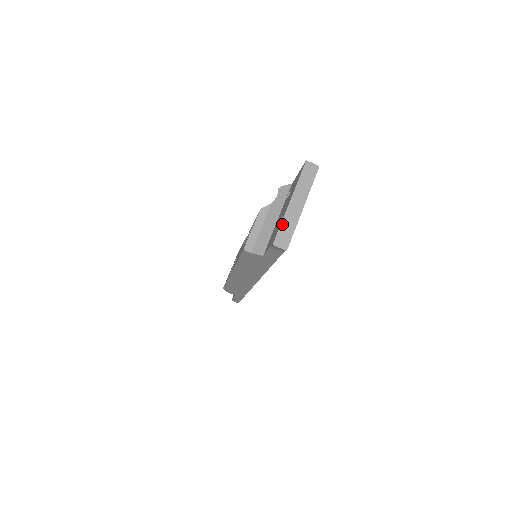
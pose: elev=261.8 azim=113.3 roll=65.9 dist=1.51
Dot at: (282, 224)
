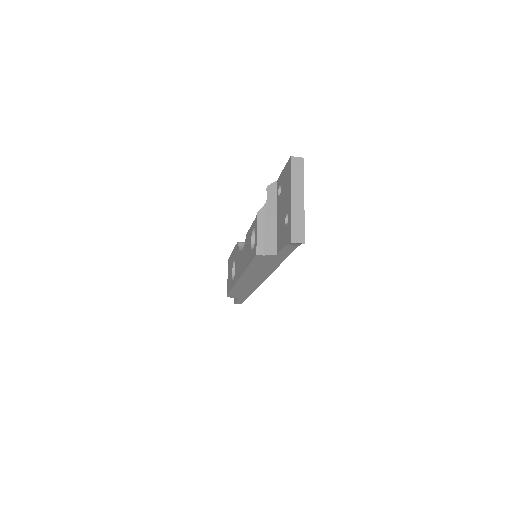
Dot at: (292, 221)
